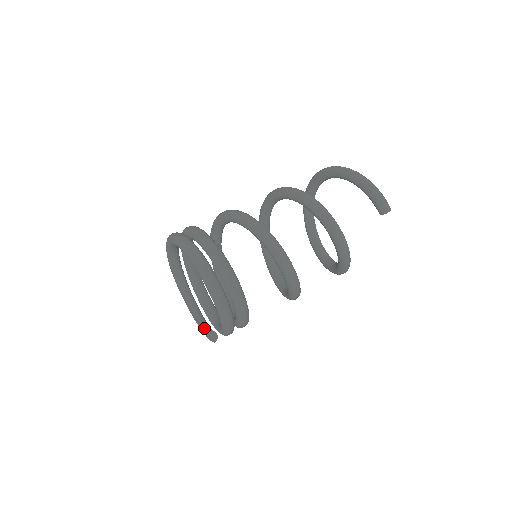
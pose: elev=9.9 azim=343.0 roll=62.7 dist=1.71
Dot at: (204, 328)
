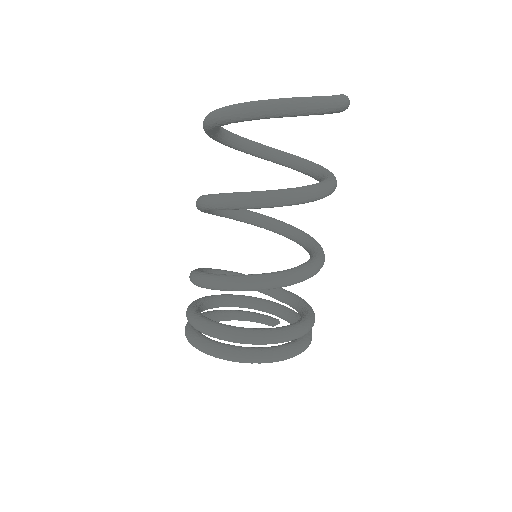
Dot at: occluded
